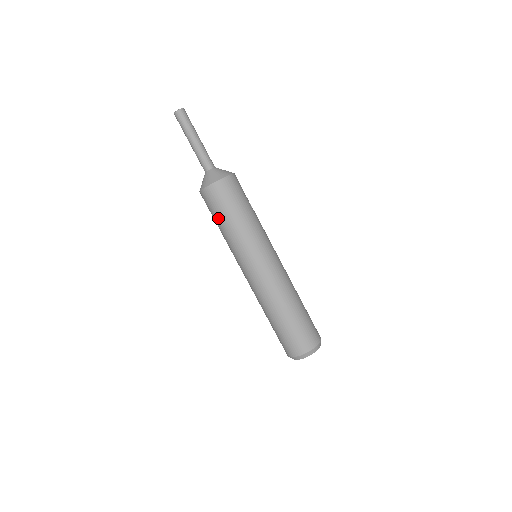
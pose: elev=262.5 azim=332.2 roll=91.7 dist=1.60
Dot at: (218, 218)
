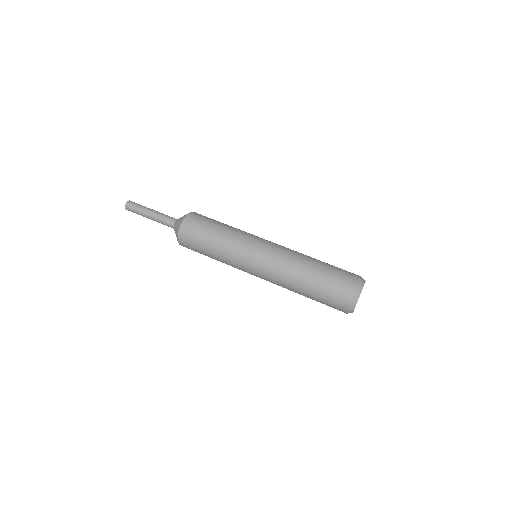
Dot at: (205, 240)
